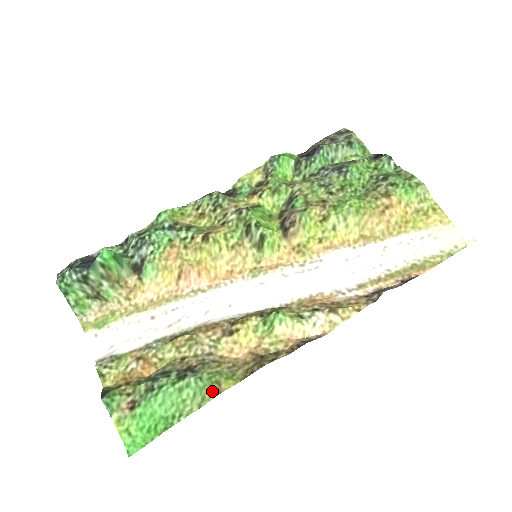
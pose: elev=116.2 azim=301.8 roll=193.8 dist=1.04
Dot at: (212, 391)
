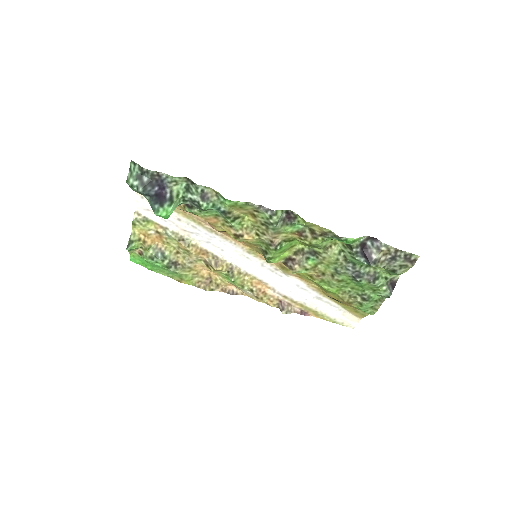
Dot at: (177, 279)
